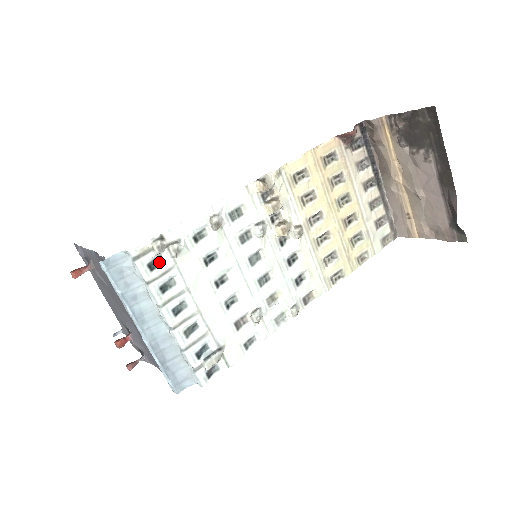
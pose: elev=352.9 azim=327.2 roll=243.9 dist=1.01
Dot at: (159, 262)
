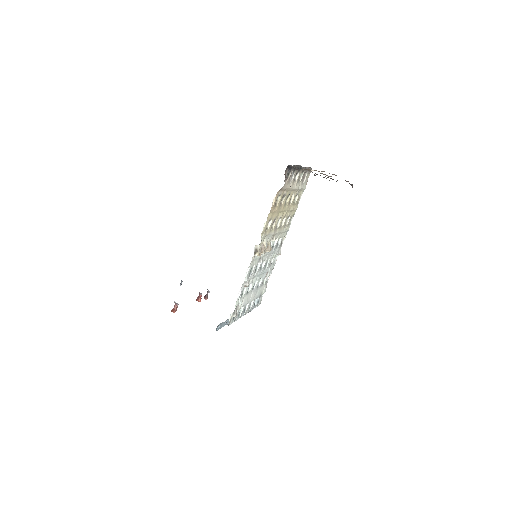
Dot at: occluded
